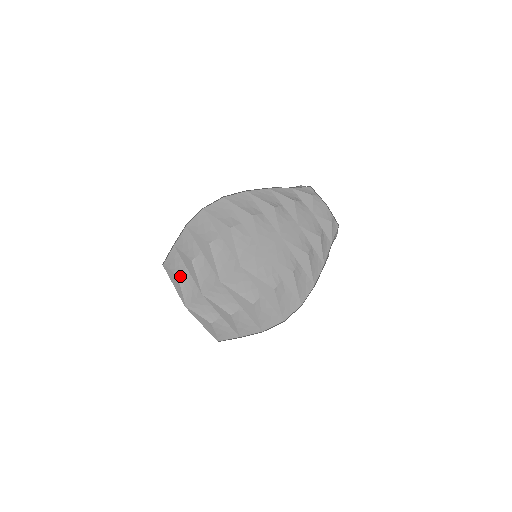
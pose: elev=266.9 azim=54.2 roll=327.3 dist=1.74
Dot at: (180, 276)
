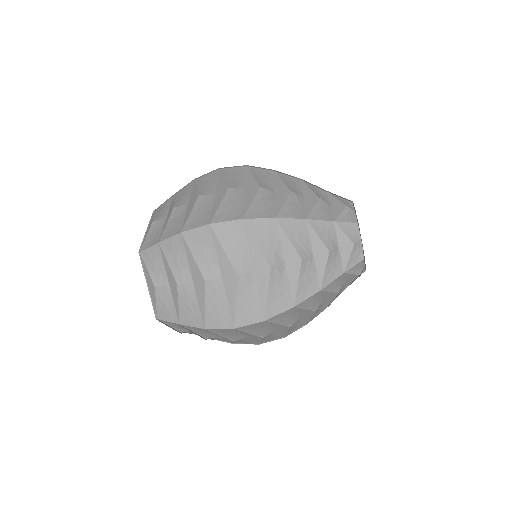
Dot at: (158, 287)
